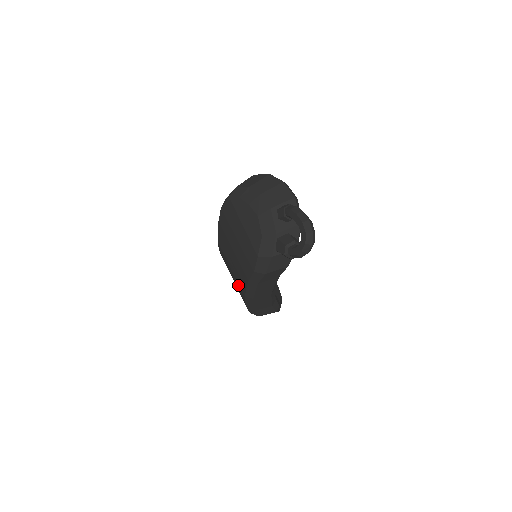
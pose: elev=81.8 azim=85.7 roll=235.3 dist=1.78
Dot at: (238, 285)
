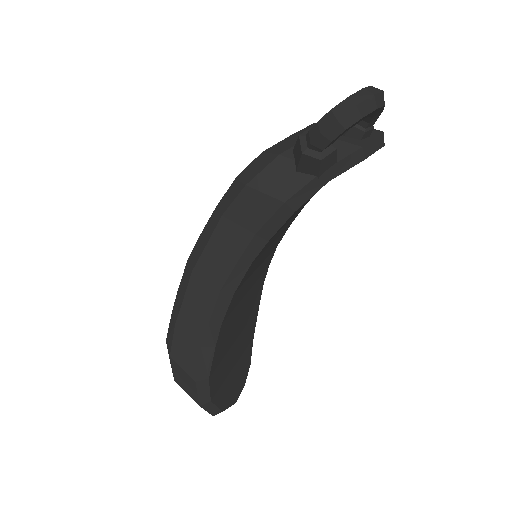
Dot at: occluded
